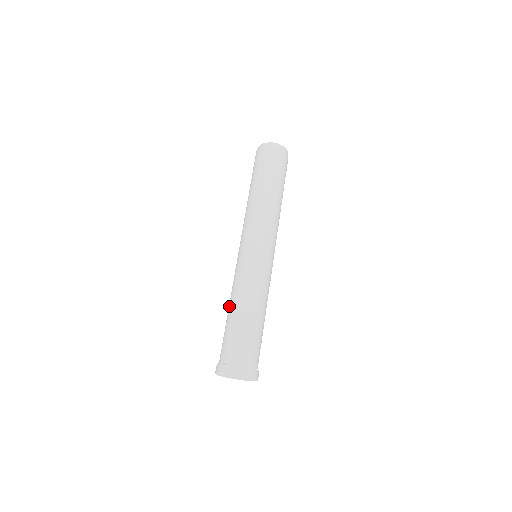
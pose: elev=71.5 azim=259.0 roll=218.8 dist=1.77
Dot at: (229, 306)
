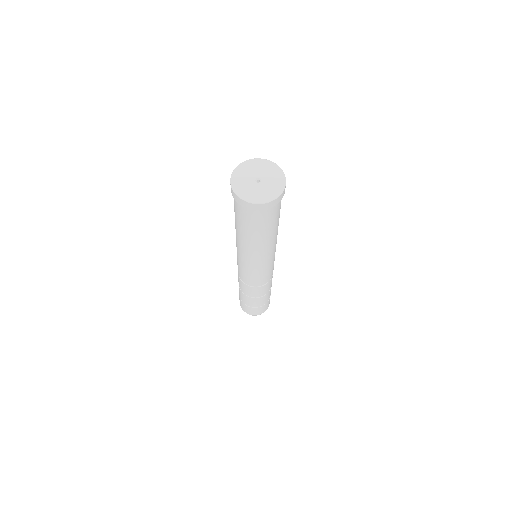
Dot at: occluded
